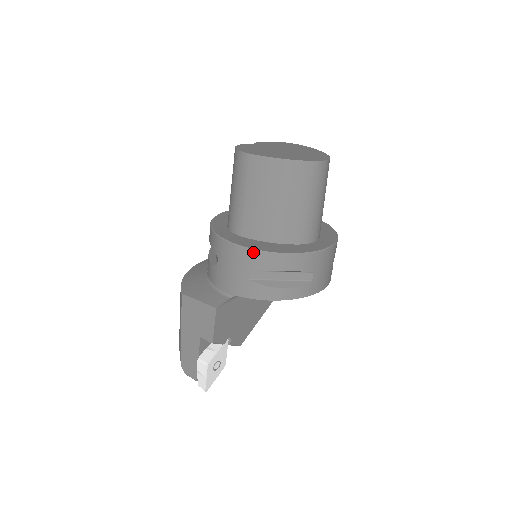
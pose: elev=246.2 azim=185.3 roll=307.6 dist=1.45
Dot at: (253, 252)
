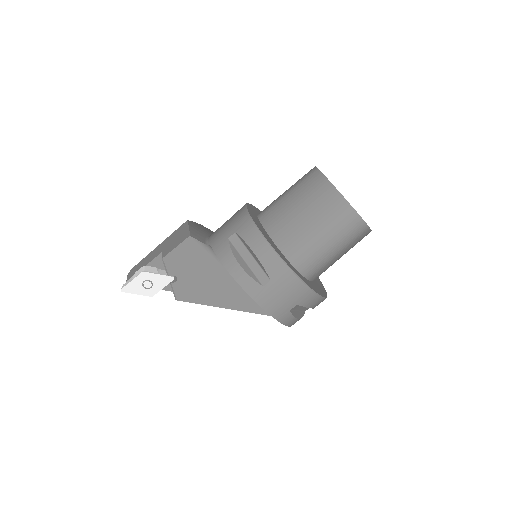
Dot at: (250, 220)
